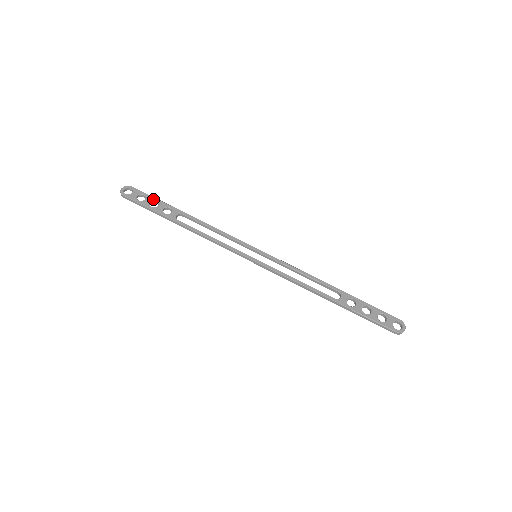
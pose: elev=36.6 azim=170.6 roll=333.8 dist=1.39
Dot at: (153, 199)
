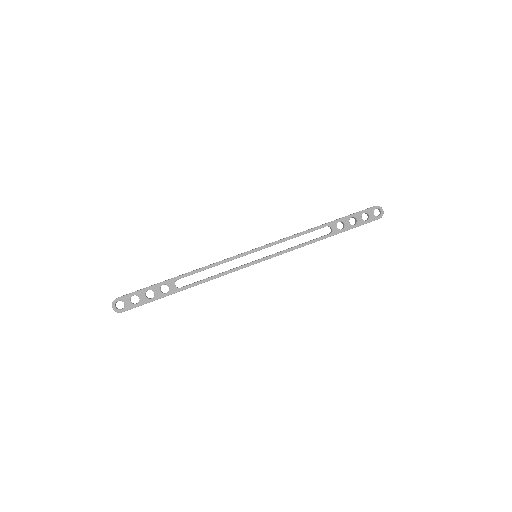
Dot at: (144, 292)
